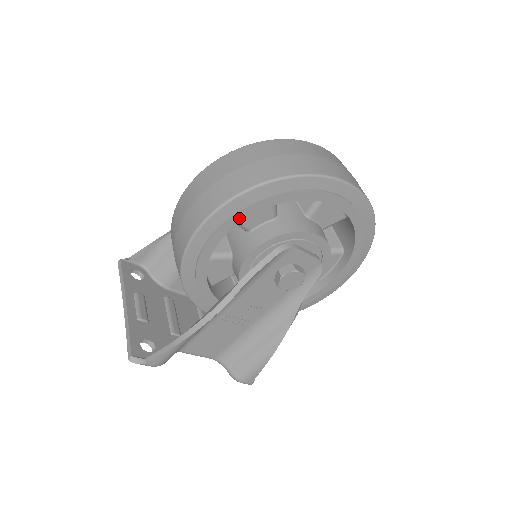
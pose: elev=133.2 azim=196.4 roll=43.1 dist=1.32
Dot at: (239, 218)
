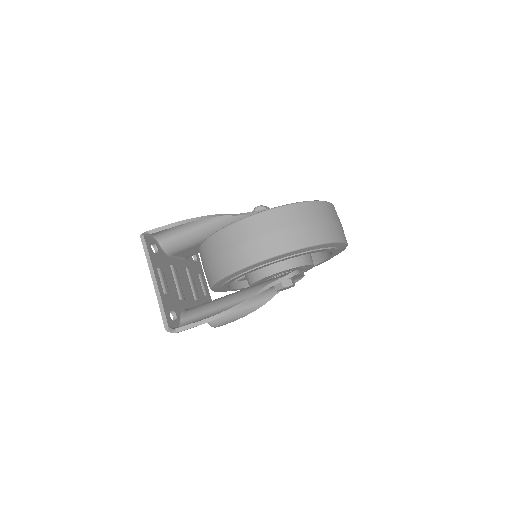
Dot at: (279, 261)
